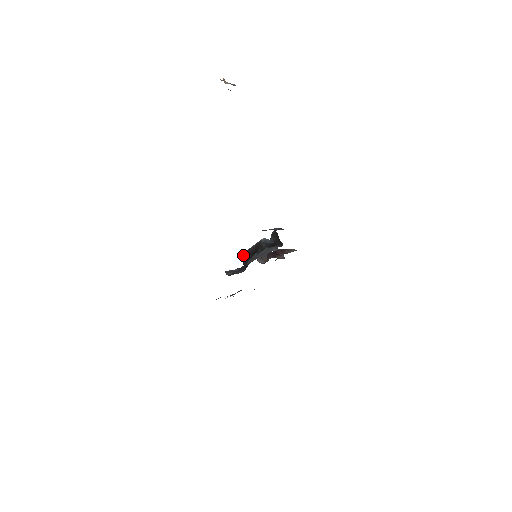
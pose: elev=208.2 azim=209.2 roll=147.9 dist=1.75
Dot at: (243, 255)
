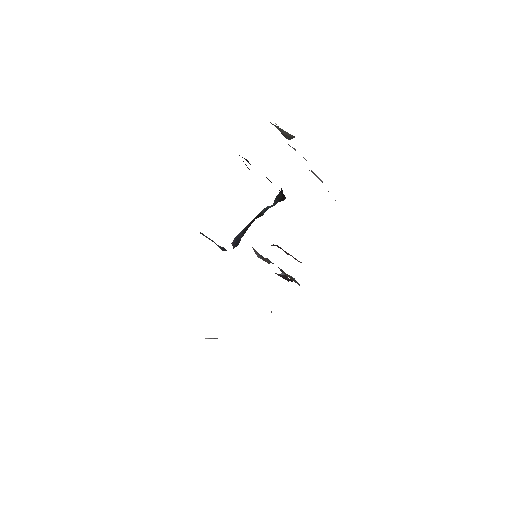
Dot at: (236, 237)
